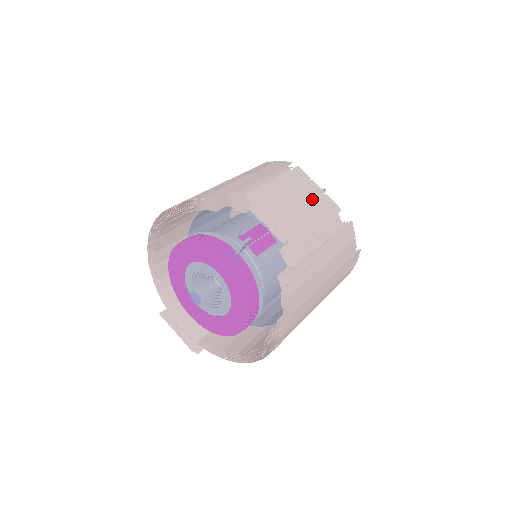
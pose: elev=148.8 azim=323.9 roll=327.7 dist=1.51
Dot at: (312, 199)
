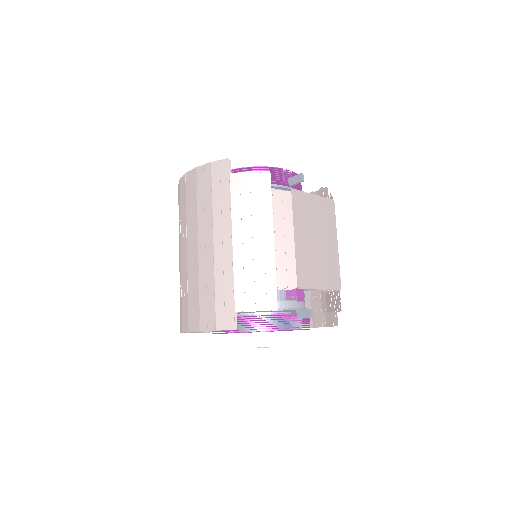
Dot at: (320, 219)
